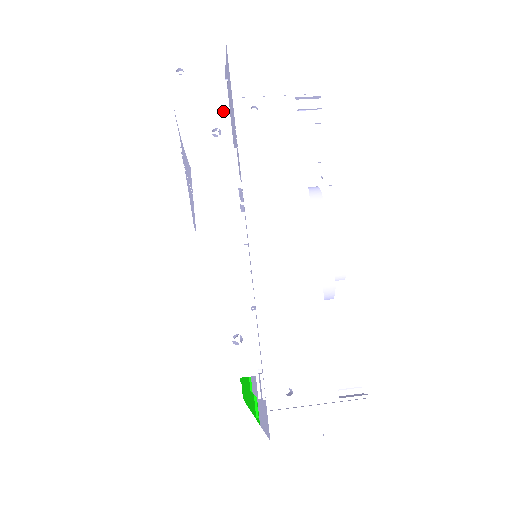
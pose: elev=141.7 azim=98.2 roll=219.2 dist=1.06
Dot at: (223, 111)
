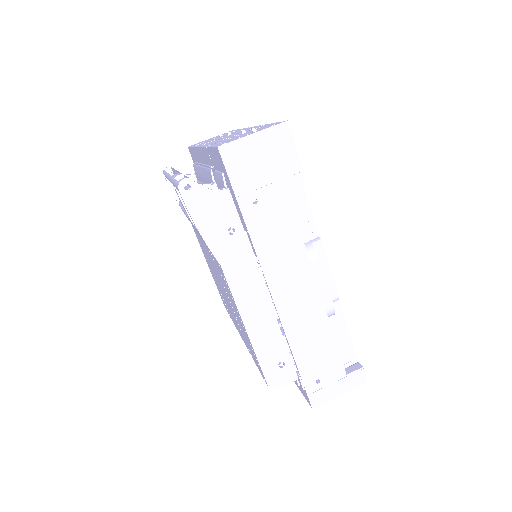
Dot at: (231, 211)
